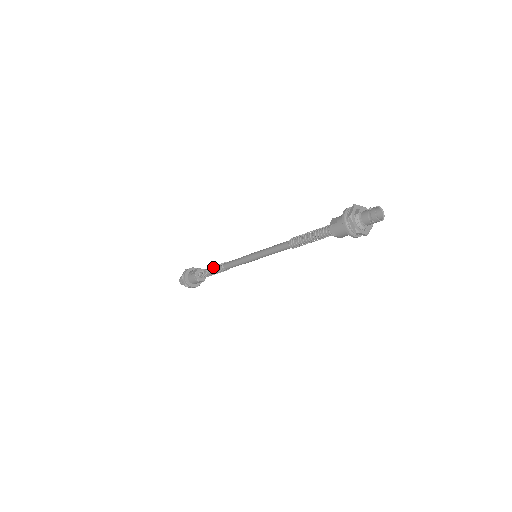
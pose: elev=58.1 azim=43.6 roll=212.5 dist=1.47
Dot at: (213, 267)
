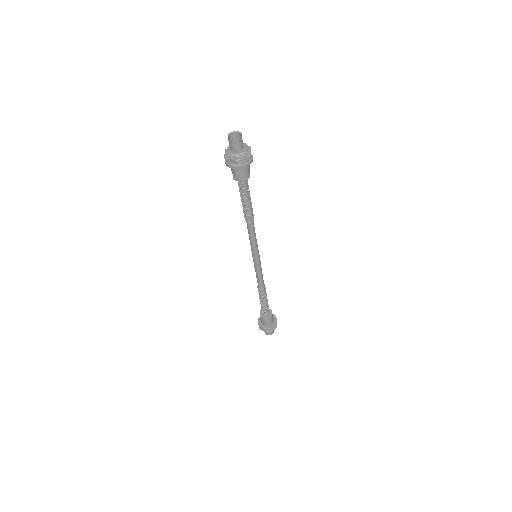
Dot at: (259, 297)
